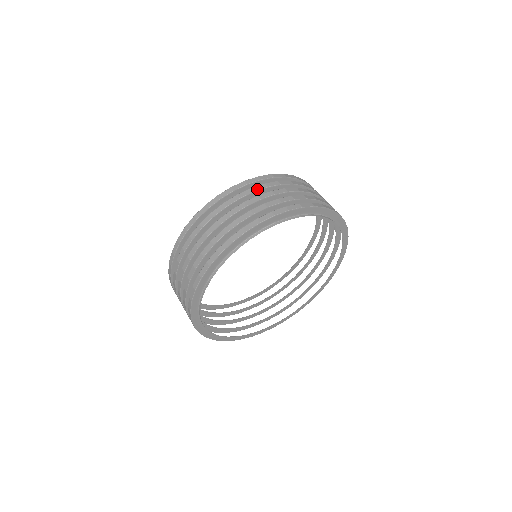
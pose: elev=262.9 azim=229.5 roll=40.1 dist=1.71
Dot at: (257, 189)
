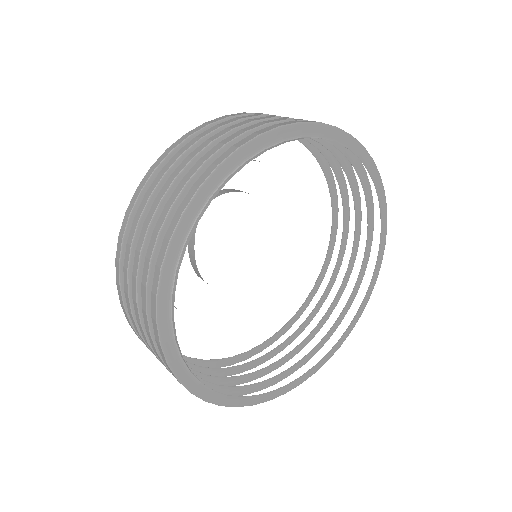
Dot at: (140, 213)
